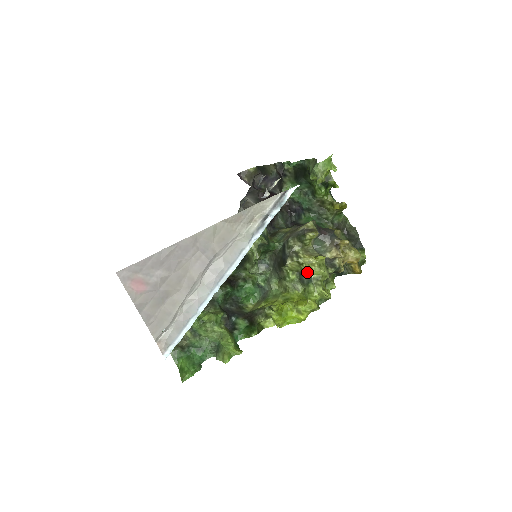
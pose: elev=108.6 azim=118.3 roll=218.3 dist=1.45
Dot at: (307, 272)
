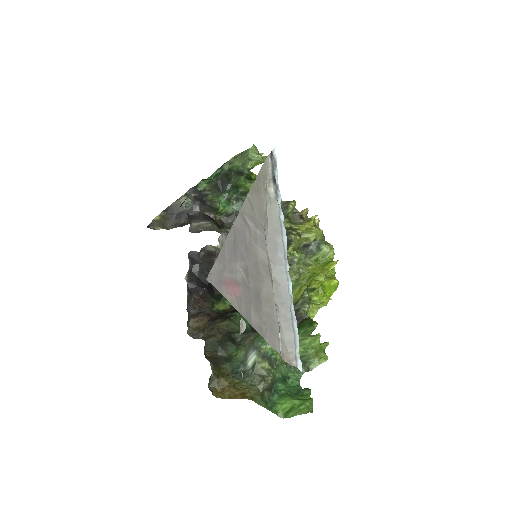
Dot at: (312, 238)
